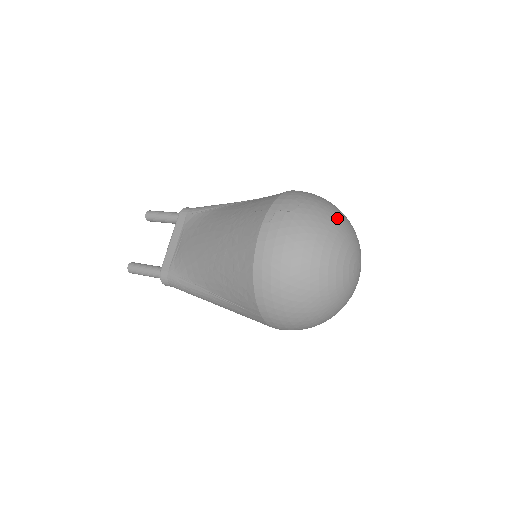
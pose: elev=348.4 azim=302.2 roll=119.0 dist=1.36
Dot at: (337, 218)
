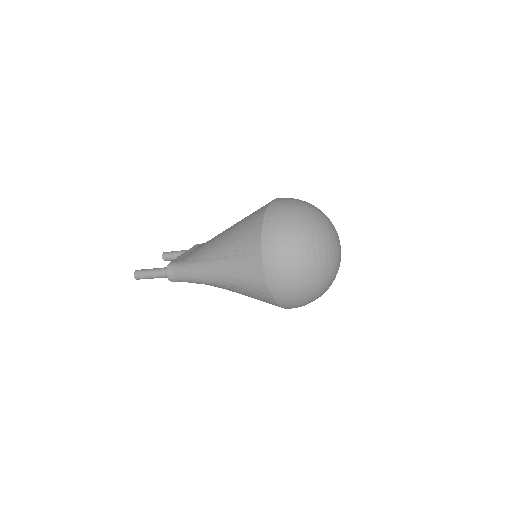
Dot at: occluded
